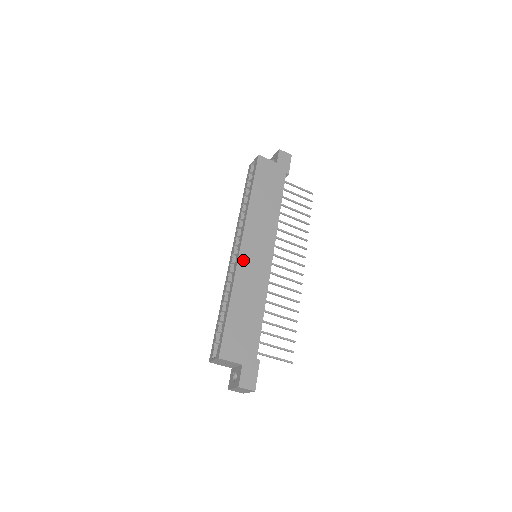
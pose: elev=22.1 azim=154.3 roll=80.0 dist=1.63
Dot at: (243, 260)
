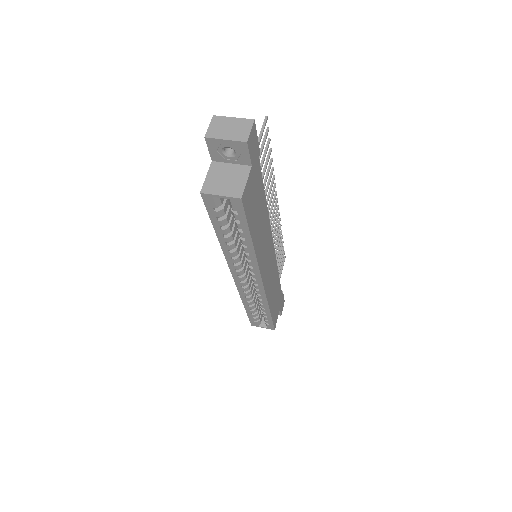
Dot at: (266, 285)
